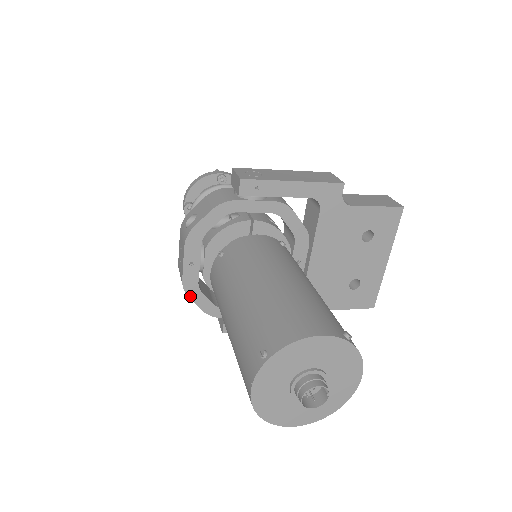
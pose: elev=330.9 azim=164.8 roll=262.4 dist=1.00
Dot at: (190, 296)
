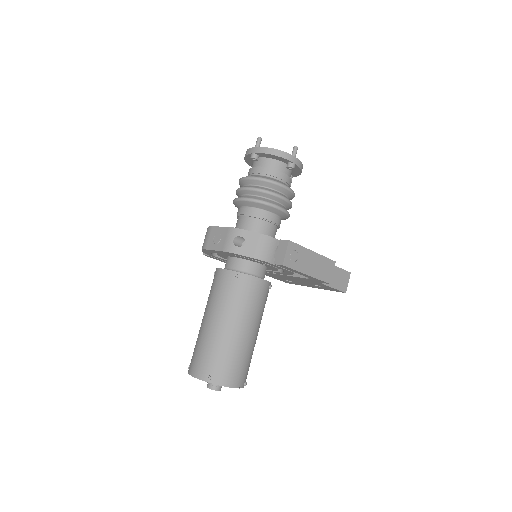
Dot at: (203, 250)
